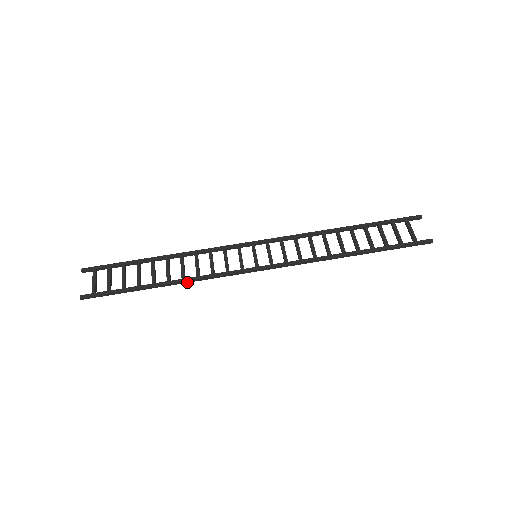
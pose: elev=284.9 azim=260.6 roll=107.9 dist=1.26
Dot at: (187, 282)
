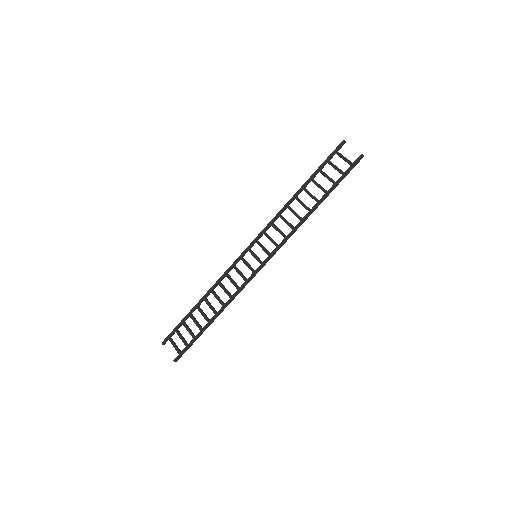
Dot at: occluded
